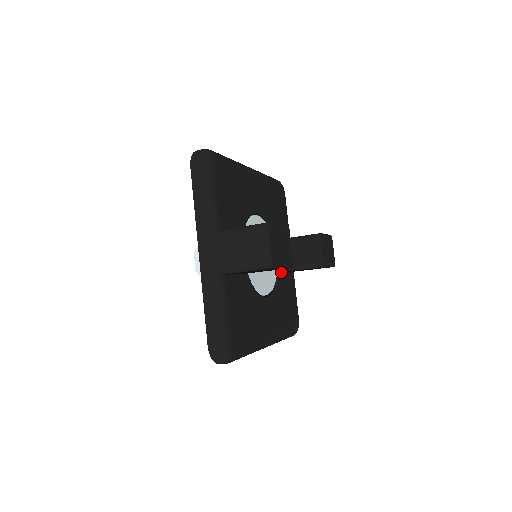
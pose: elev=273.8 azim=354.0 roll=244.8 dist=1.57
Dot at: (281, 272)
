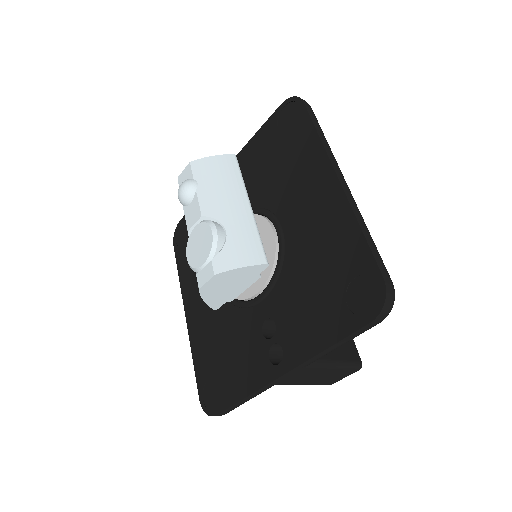
Dot at: occluded
